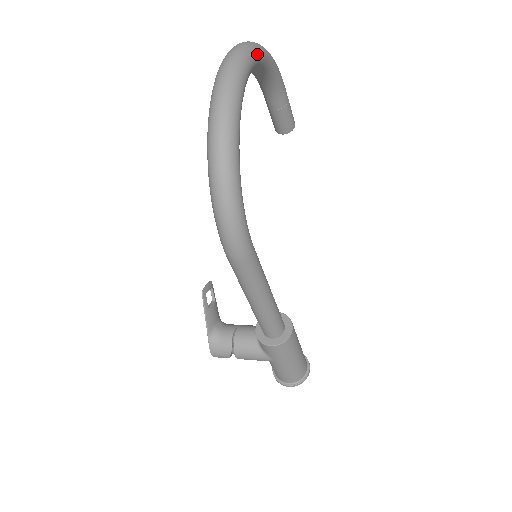
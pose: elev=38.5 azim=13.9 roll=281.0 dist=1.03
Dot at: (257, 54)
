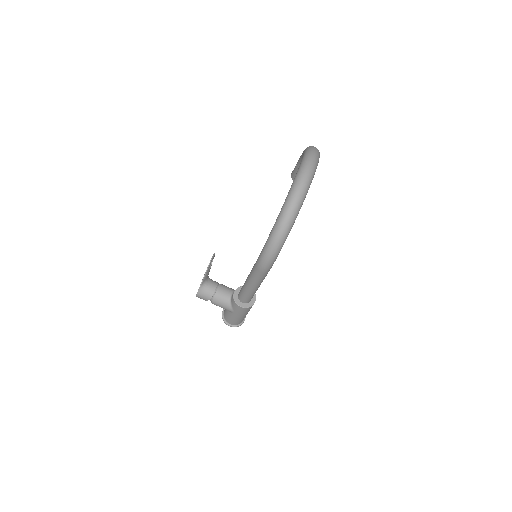
Dot at: occluded
